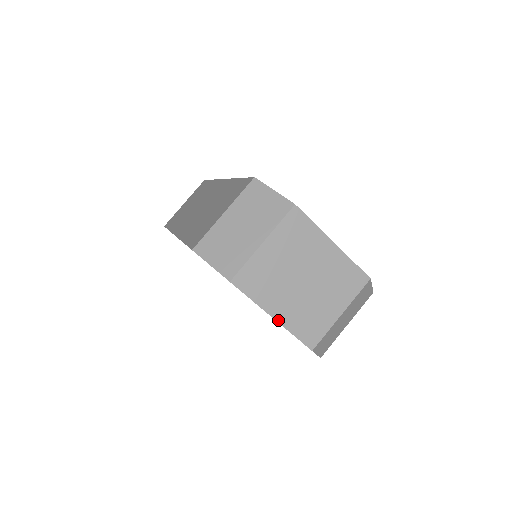
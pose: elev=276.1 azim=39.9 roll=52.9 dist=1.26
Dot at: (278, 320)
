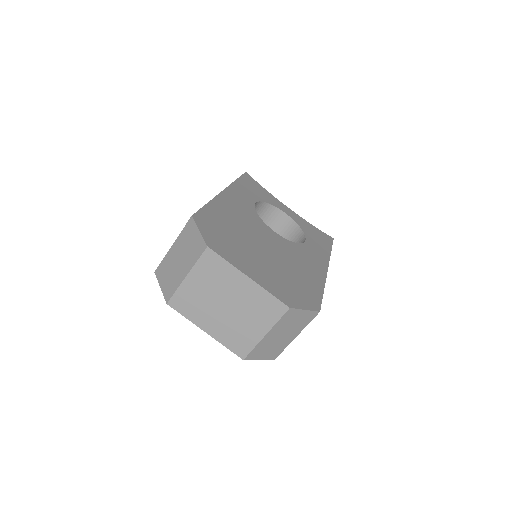
Dot at: (210, 334)
